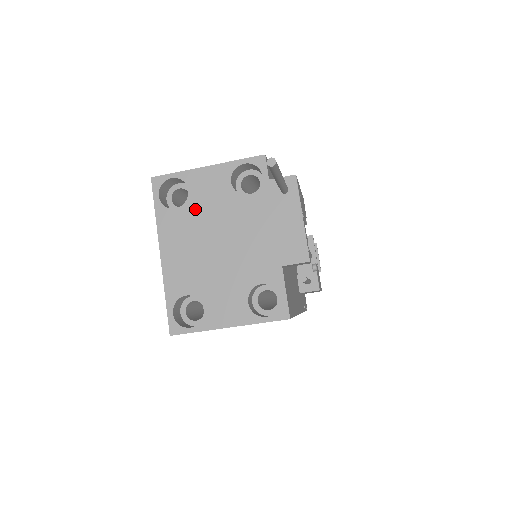
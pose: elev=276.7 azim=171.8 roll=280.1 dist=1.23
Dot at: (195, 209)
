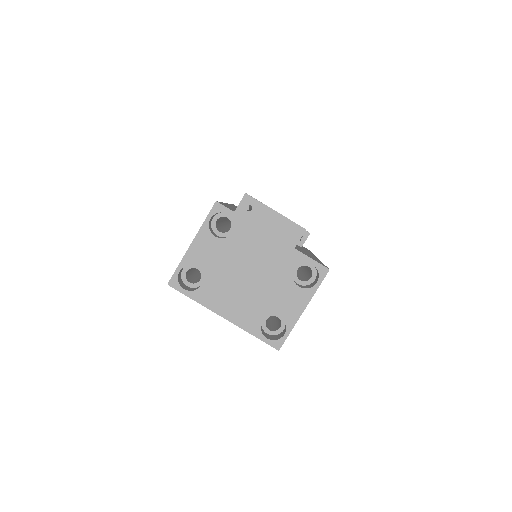
Dot at: (213, 273)
